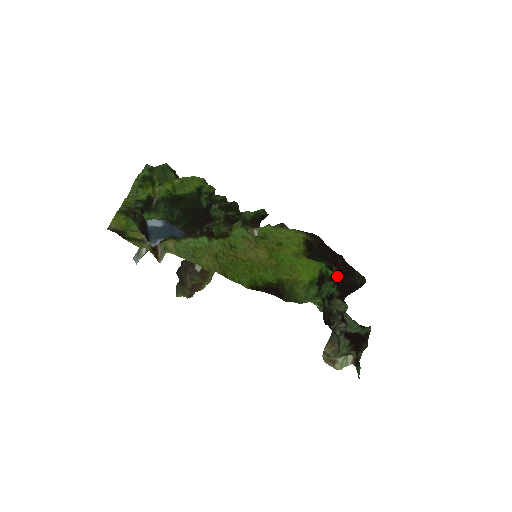
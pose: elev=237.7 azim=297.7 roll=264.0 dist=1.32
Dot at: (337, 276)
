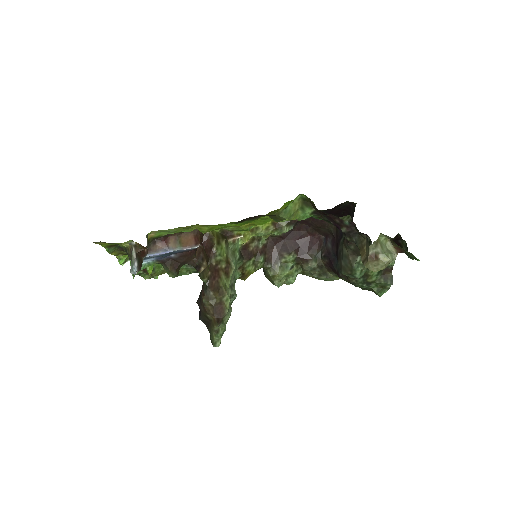
Dot at: (326, 211)
